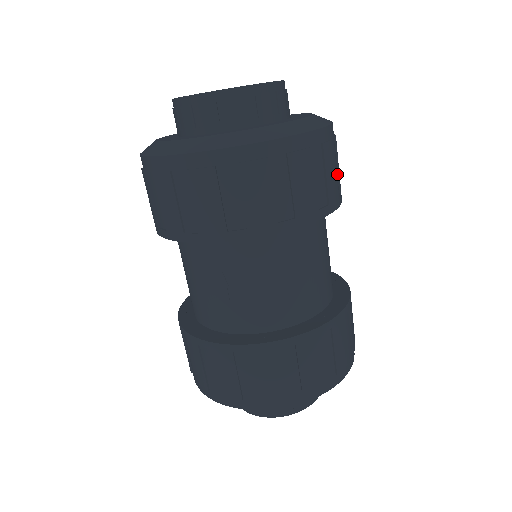
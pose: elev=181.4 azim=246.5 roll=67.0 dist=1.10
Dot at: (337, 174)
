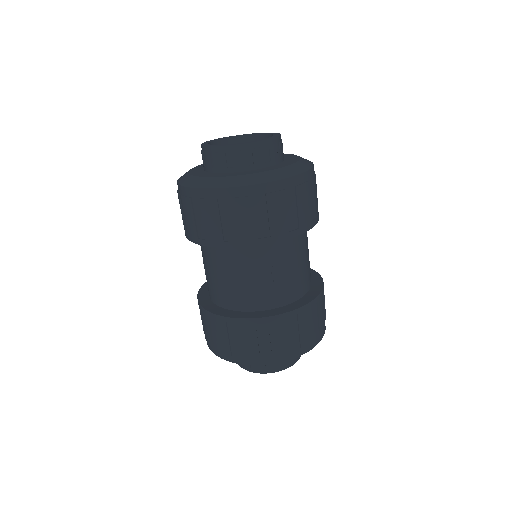
Dot at: occluded
